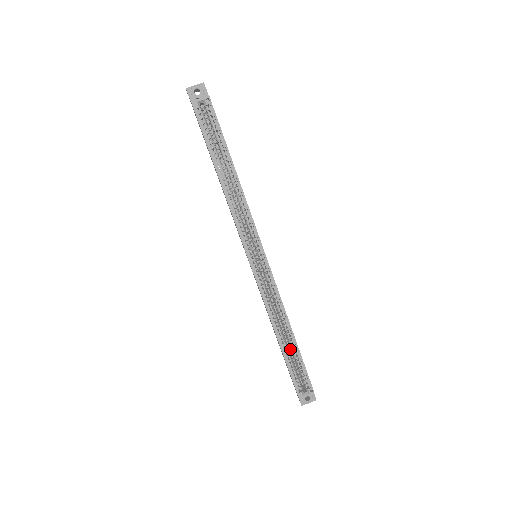
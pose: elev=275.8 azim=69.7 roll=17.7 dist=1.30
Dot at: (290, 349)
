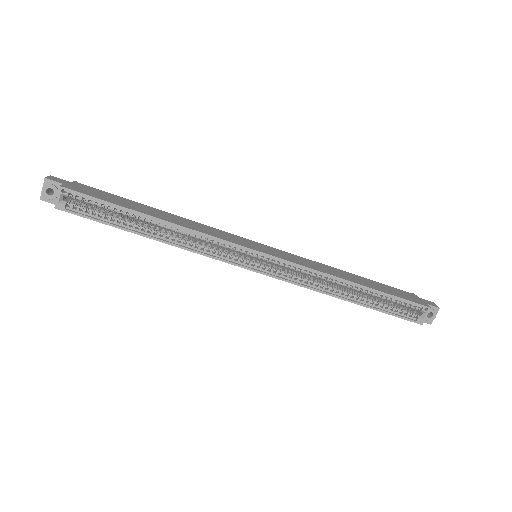
Dot at: (370, 295)
